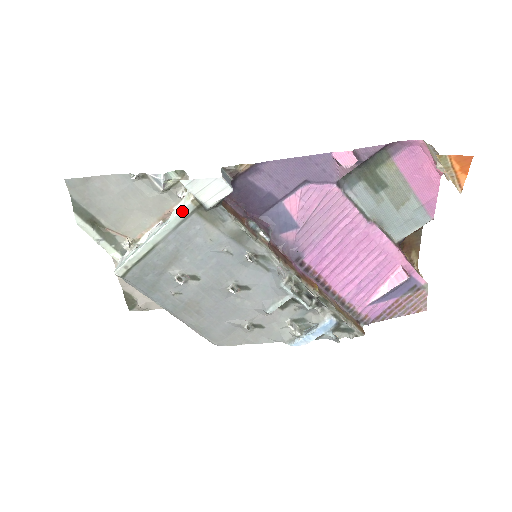
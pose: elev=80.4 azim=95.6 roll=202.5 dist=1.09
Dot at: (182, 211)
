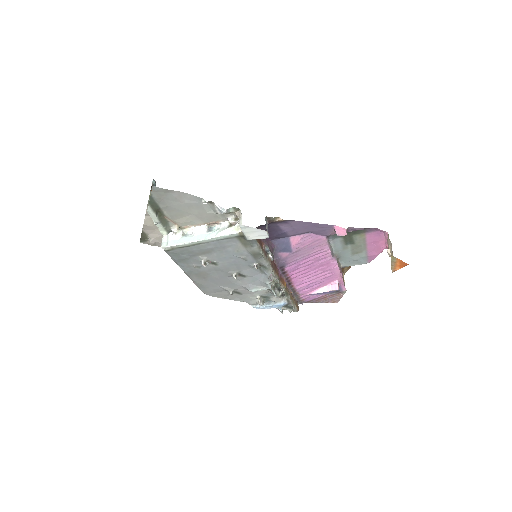
Dot at: (229, 235)
